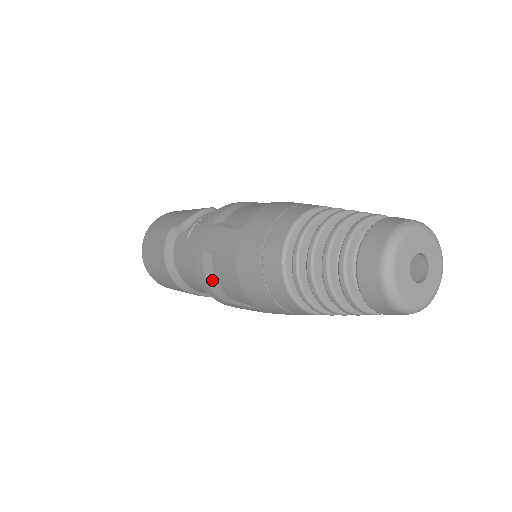
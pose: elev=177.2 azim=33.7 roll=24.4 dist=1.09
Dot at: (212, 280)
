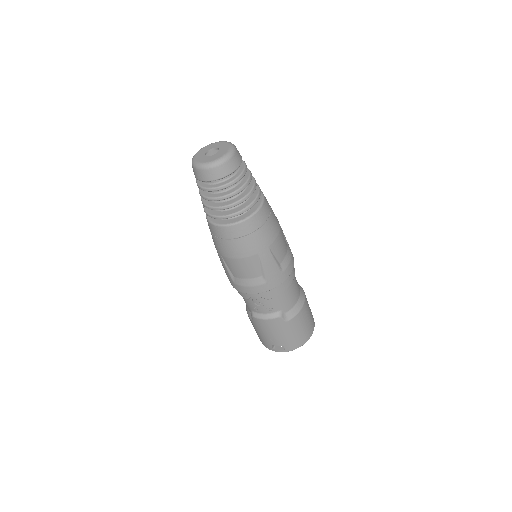
Dot at: occluded
